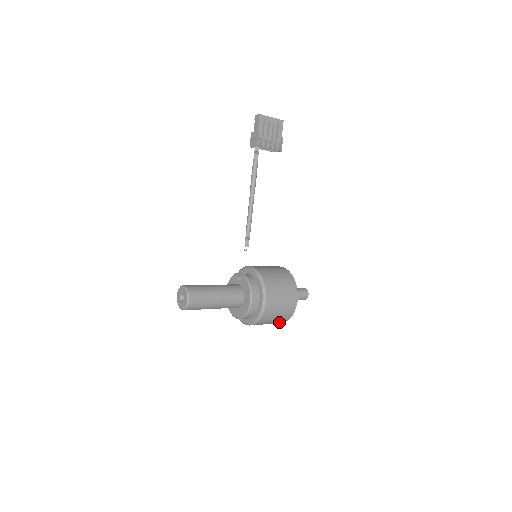
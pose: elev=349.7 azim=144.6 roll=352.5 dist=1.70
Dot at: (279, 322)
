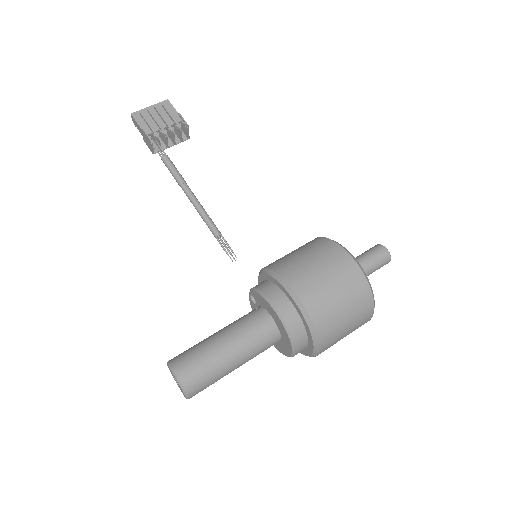
Dot at: (363, 313)
